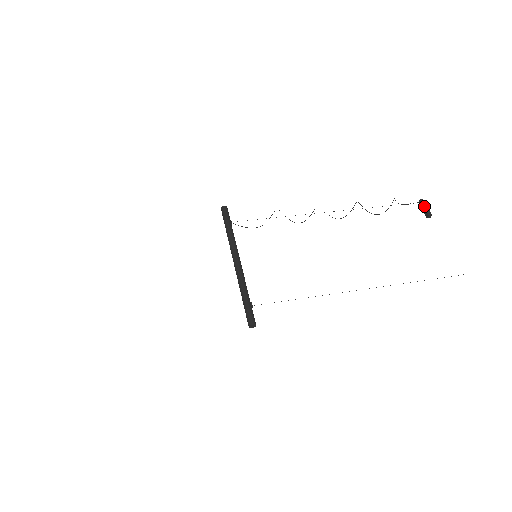
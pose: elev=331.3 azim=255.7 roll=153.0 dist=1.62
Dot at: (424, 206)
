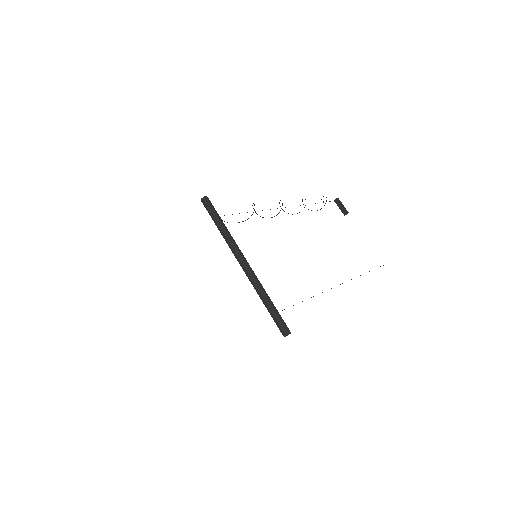
Dot at: (341, 204)
